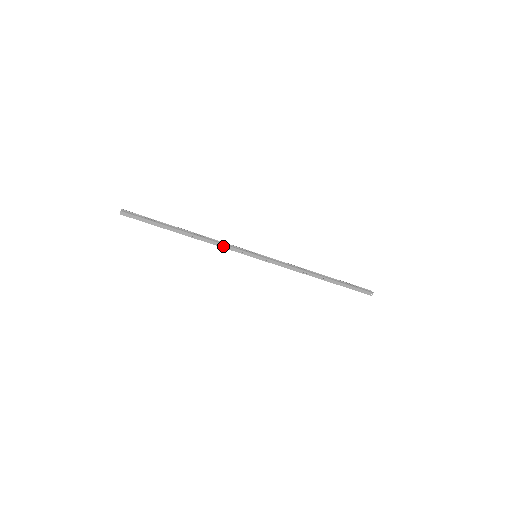
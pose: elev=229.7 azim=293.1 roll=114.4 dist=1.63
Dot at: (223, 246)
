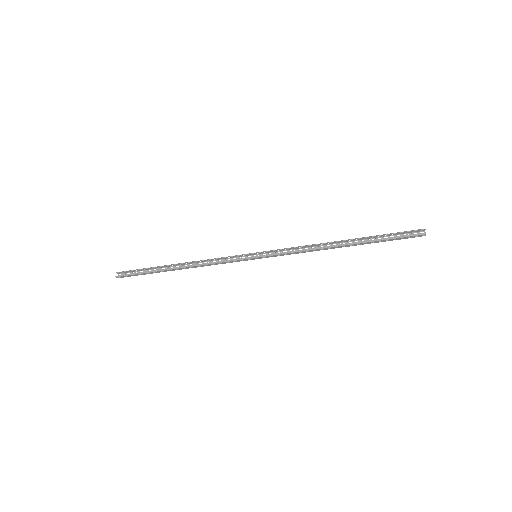
Dot at: (219, 259)
